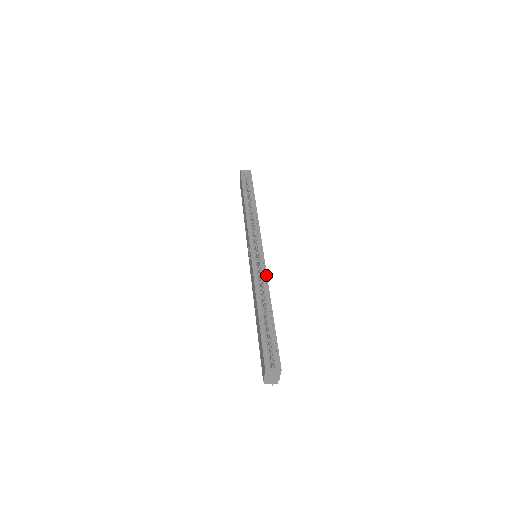
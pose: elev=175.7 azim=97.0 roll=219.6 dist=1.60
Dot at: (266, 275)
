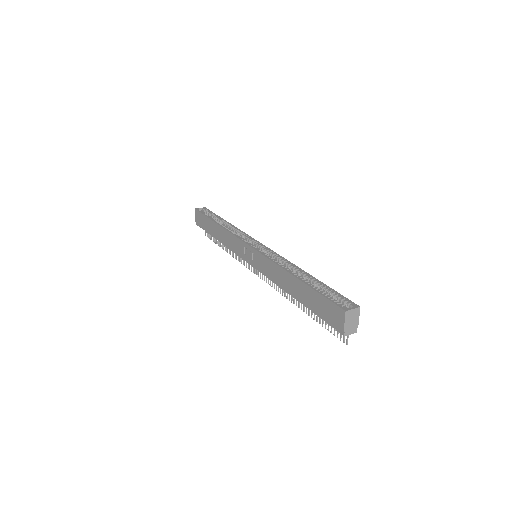
Dot at: (282, 257)
